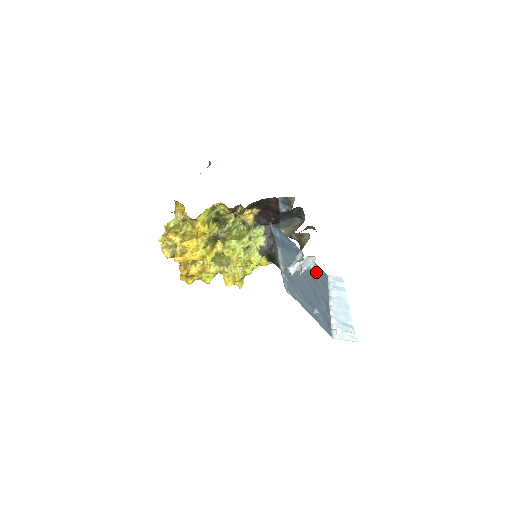
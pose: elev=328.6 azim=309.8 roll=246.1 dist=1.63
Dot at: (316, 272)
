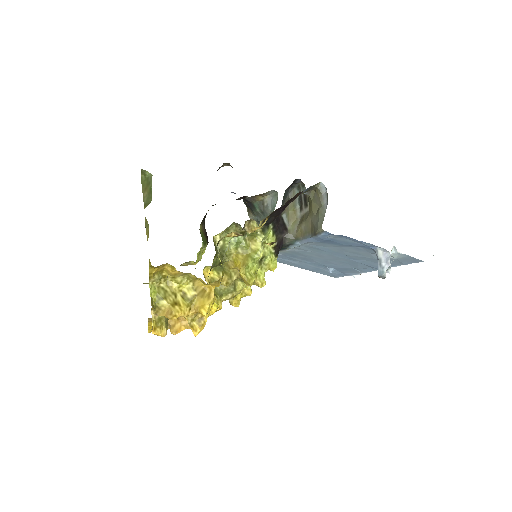
Dot at: occluded
